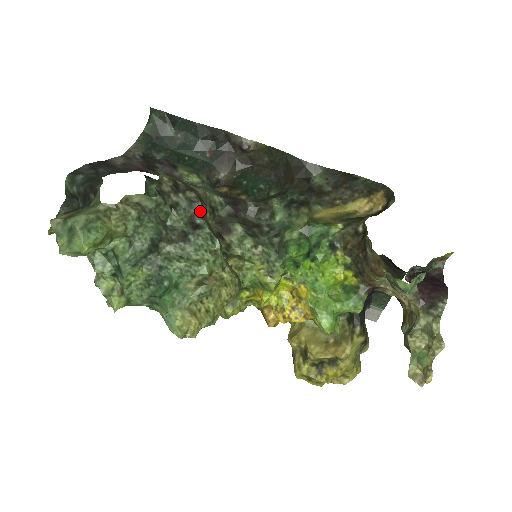
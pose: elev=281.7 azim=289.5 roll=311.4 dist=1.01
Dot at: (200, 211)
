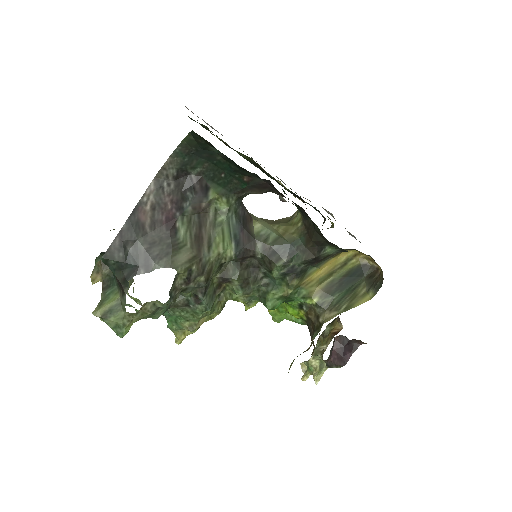
Dot at: (205, 287)
